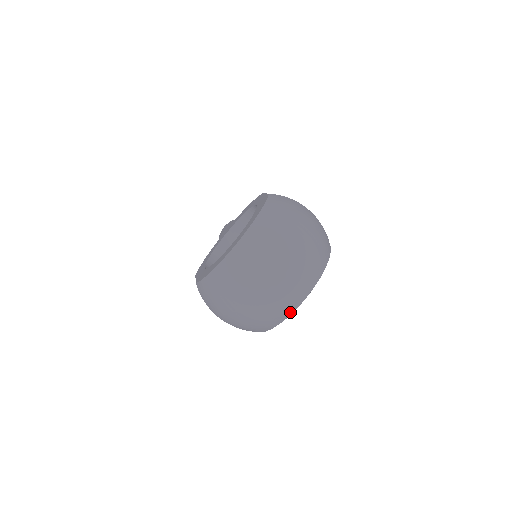
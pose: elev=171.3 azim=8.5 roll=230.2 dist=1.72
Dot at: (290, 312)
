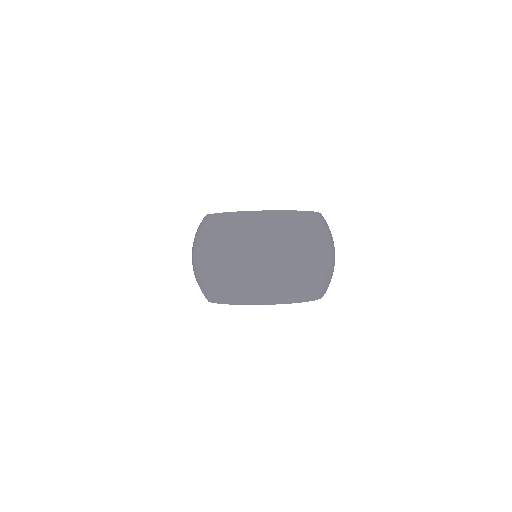
Dot at: (255, 302)
